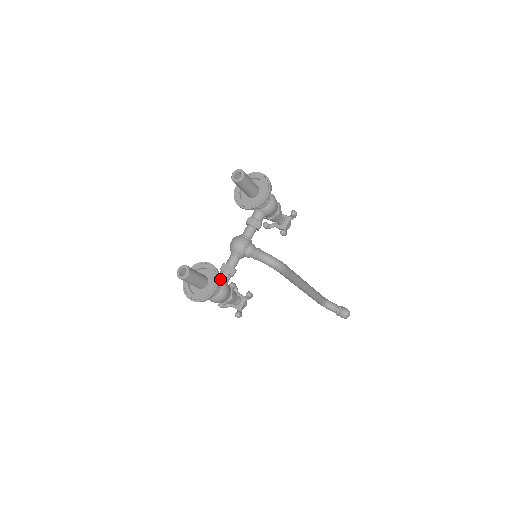
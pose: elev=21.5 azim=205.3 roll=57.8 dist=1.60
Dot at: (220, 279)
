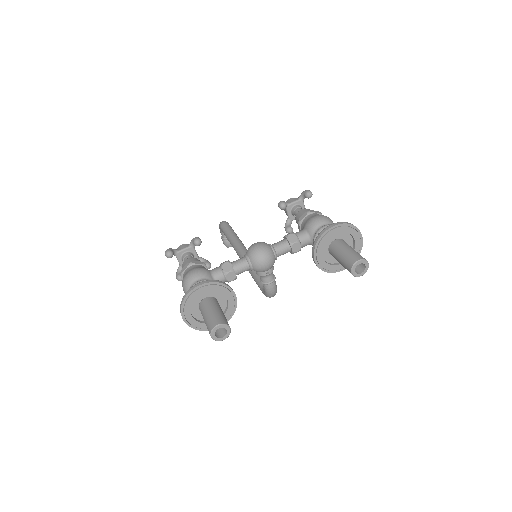
Dot at: occluded
